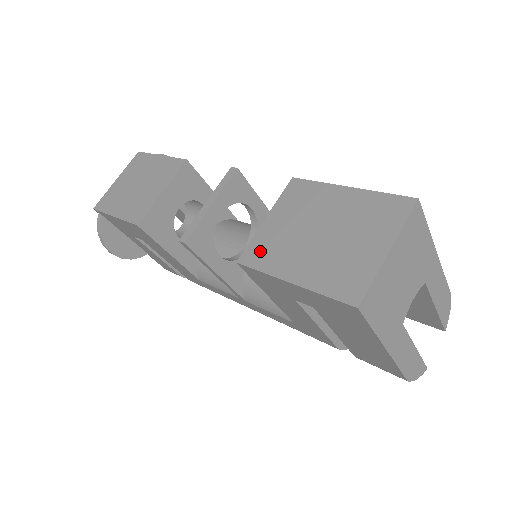
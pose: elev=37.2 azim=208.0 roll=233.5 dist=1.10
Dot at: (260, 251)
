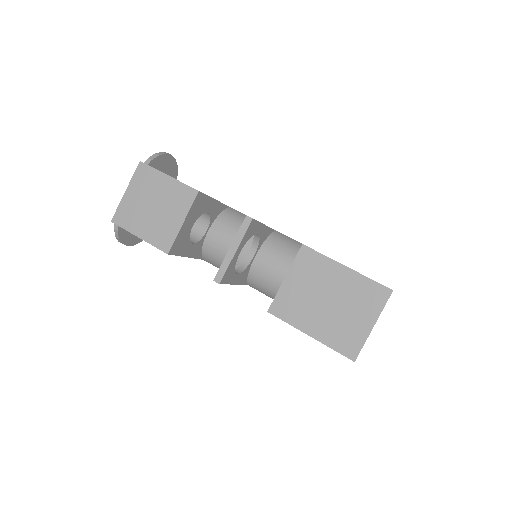
Dot at: (285, 306)
